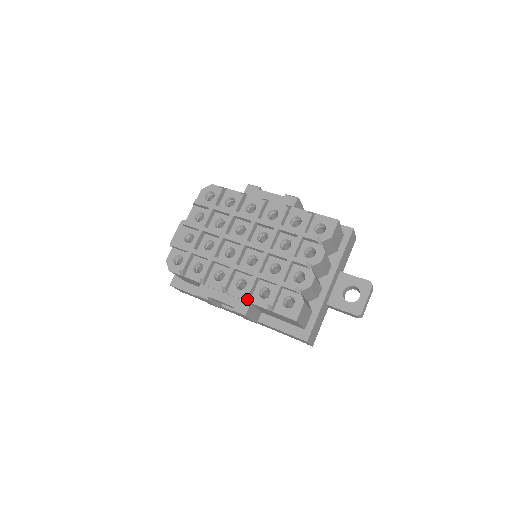
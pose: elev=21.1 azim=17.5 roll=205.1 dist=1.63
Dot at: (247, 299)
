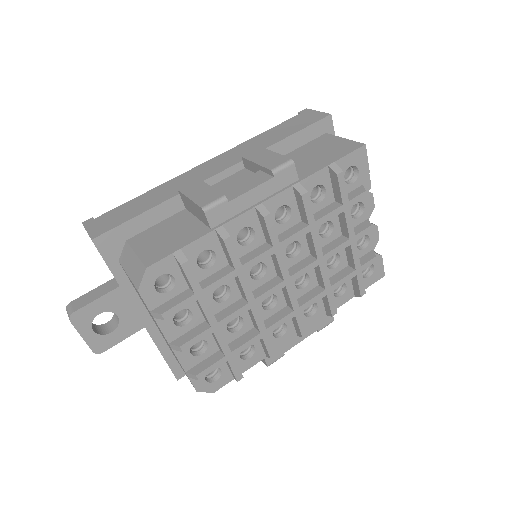
Dot at: (333, 314)
